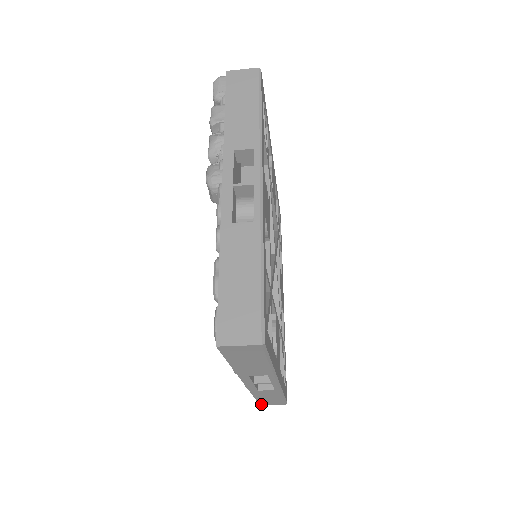
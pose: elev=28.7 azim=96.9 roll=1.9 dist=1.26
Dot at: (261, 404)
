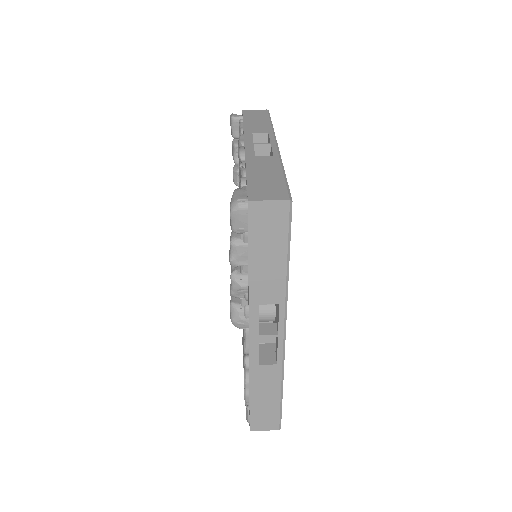
Dot at: occluded
